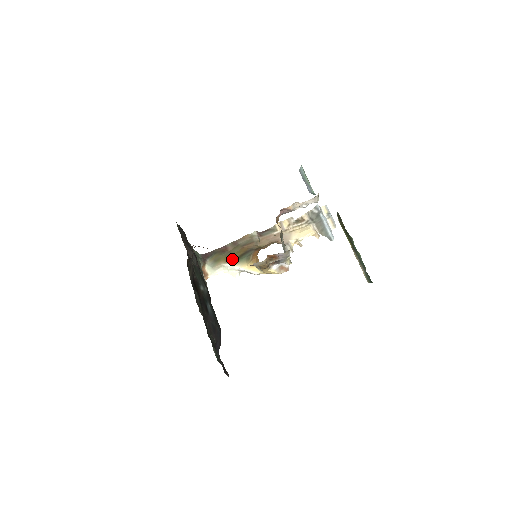
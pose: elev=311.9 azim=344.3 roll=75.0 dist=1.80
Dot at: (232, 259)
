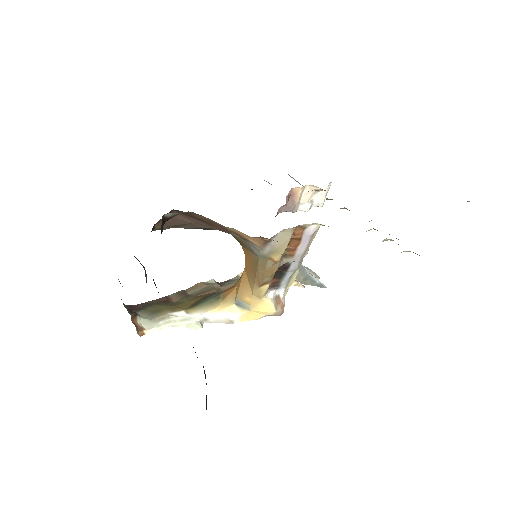
Dot at: (185, 306)
